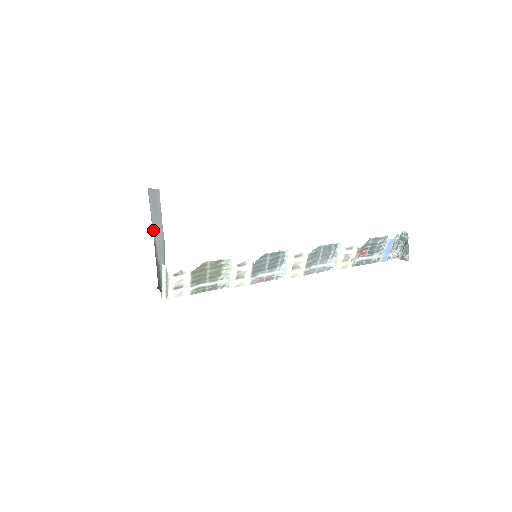
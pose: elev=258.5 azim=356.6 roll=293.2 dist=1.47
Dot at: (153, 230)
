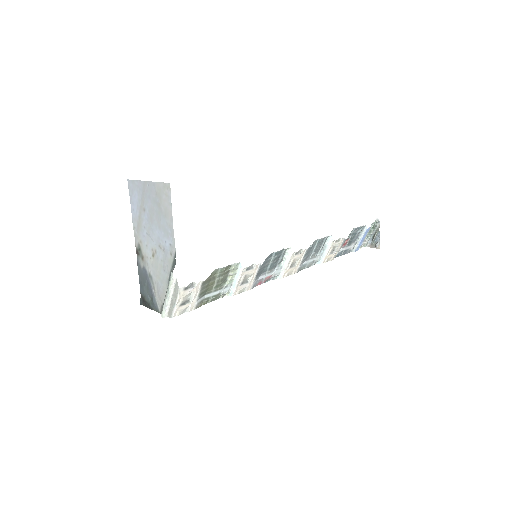
Dot at: (136, 233)
